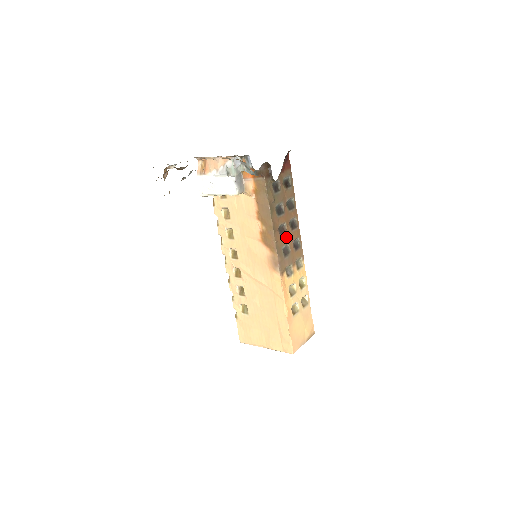
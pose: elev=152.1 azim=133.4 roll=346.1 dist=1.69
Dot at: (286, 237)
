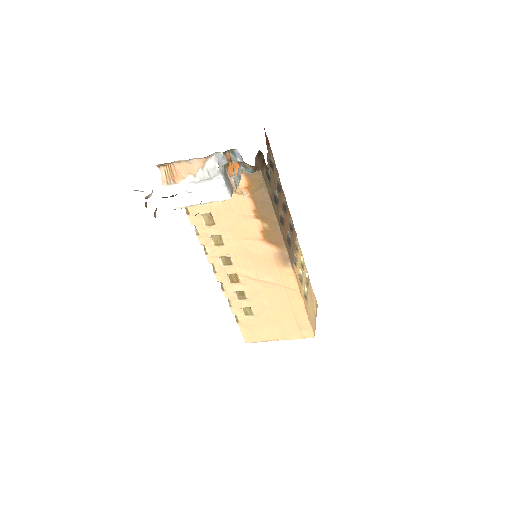
Dot at: (285, 225)
